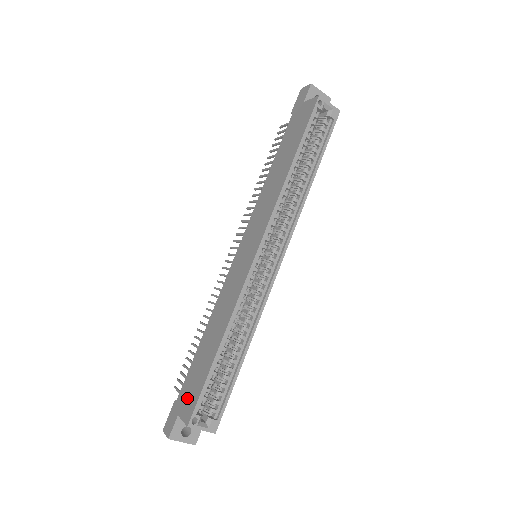
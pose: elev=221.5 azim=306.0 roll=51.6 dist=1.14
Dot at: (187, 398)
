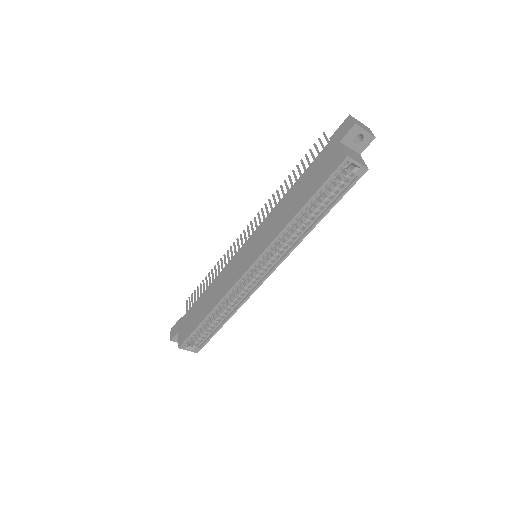
Dot at: (185, 327)
